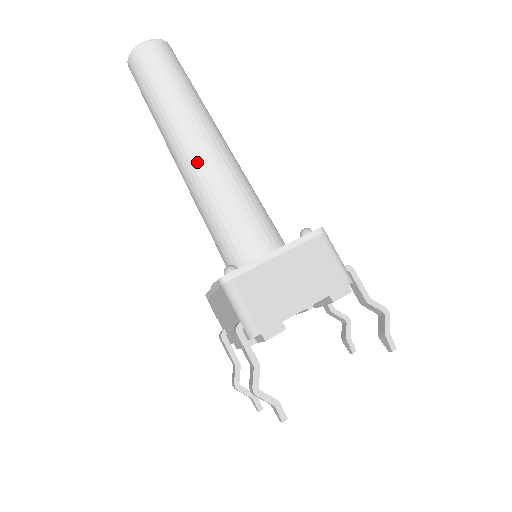
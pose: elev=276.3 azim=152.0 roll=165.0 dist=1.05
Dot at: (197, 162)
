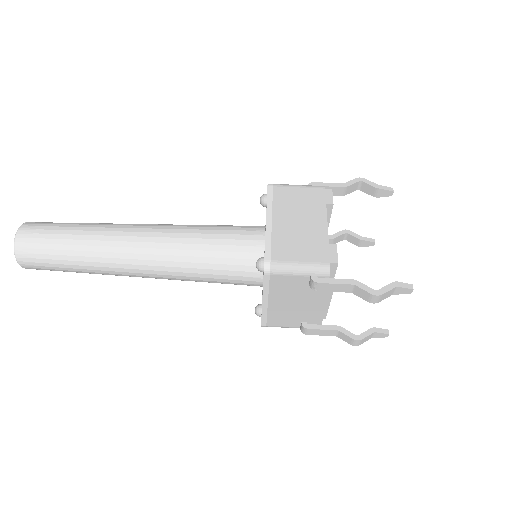
Dot at: (149, 249)
